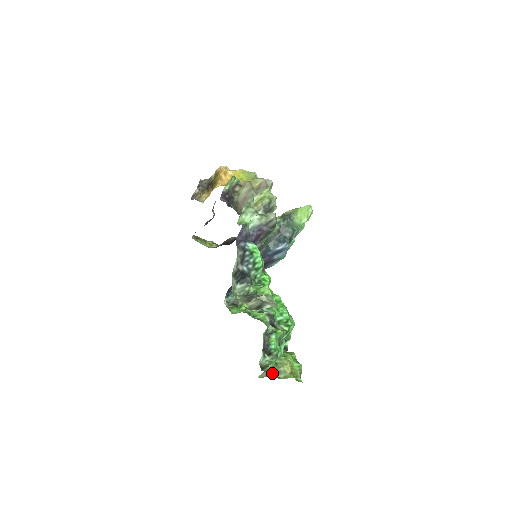
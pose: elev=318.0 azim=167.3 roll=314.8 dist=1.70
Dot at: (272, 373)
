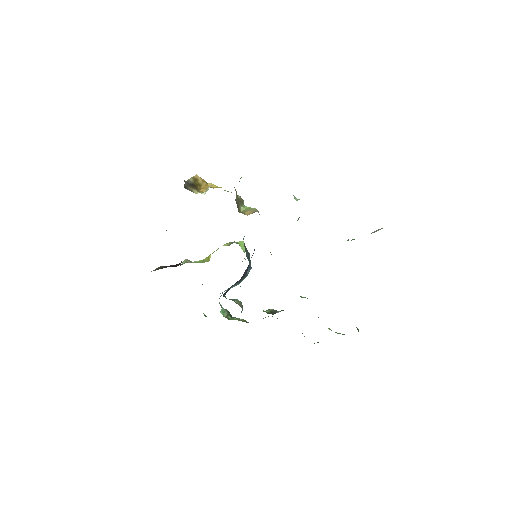
Dot at: (358, 329)
